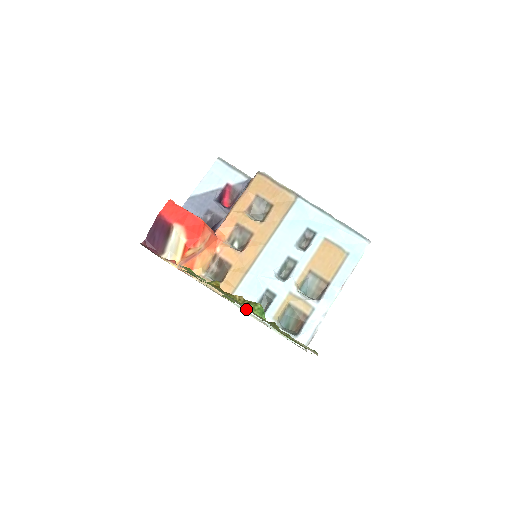
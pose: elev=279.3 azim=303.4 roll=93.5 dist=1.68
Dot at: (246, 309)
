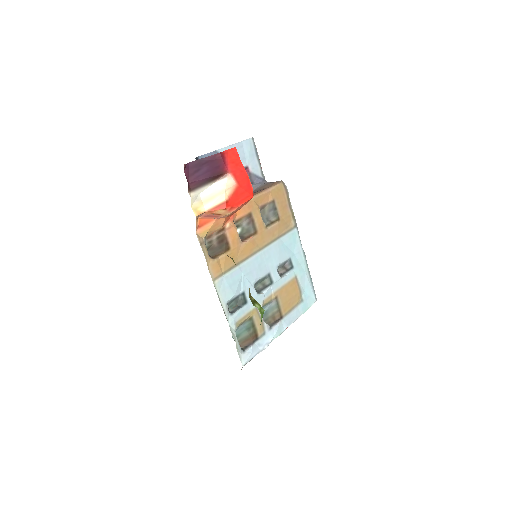
Dot at: occluded
